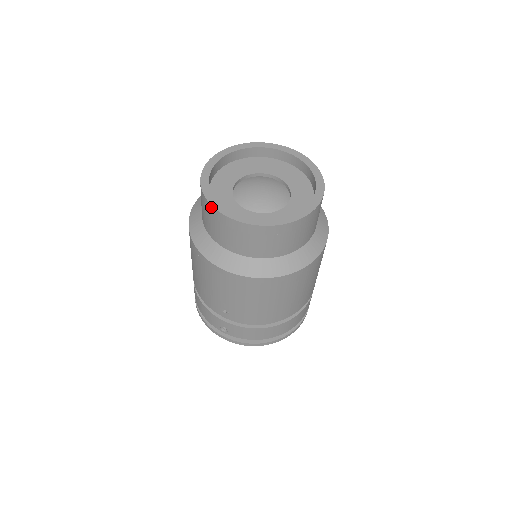
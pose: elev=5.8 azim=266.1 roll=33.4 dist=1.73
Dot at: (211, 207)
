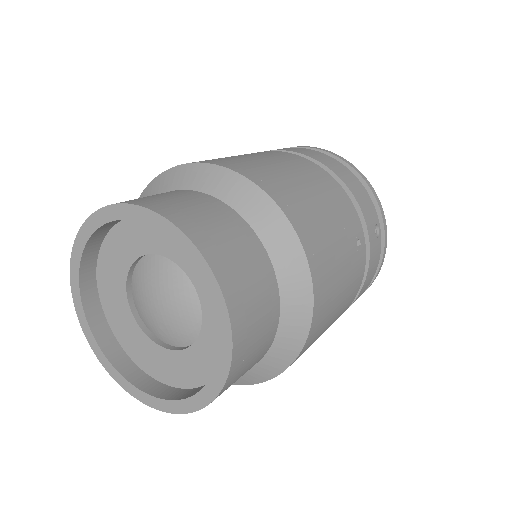
Dot at: (104, 362)
